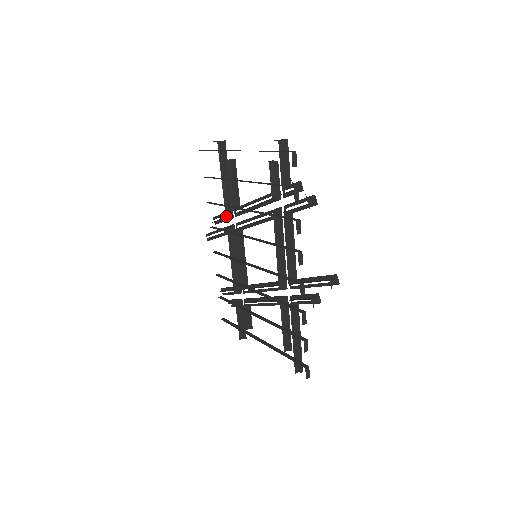
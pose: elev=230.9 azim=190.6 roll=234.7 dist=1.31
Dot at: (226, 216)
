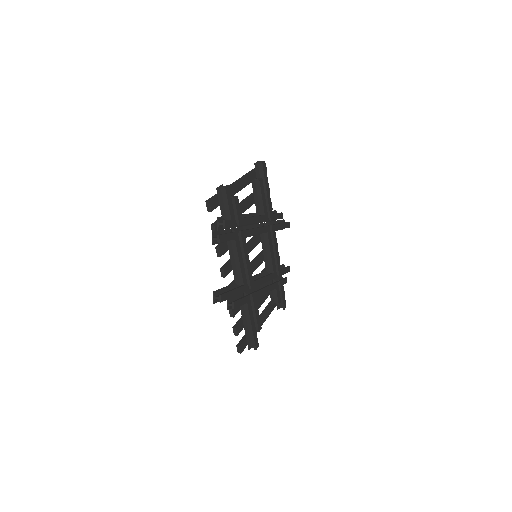
Dot at: occluded
